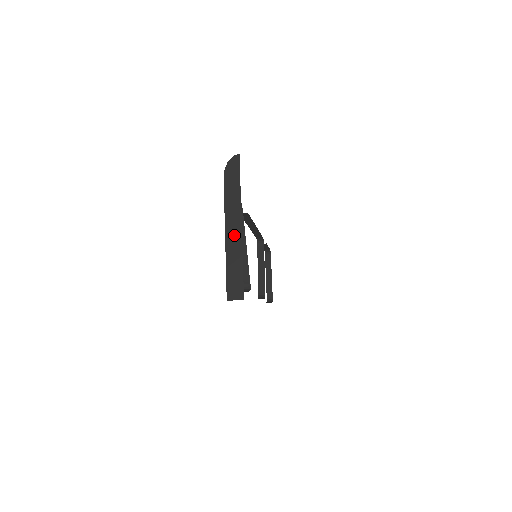
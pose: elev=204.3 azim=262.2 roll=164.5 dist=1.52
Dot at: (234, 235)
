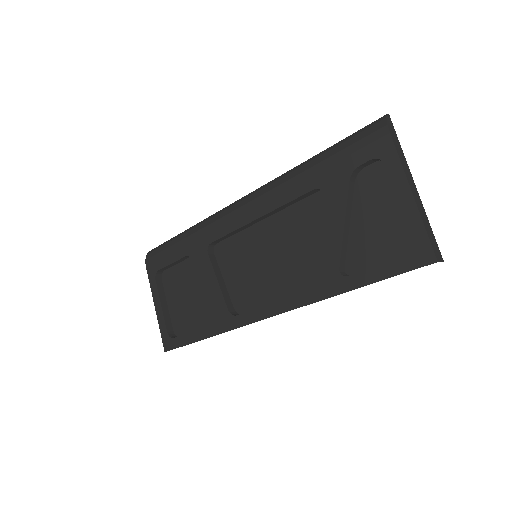
Dot at: (416, 194)
